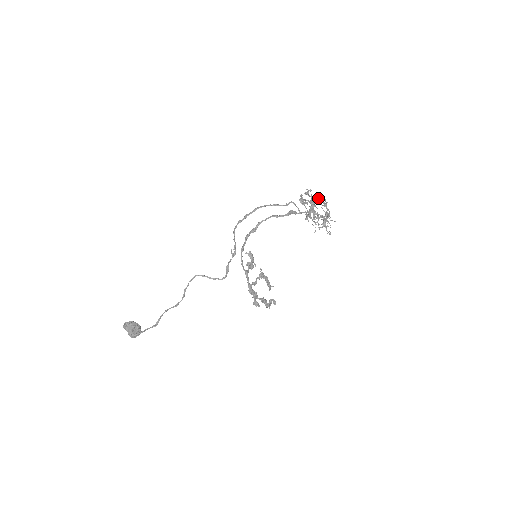
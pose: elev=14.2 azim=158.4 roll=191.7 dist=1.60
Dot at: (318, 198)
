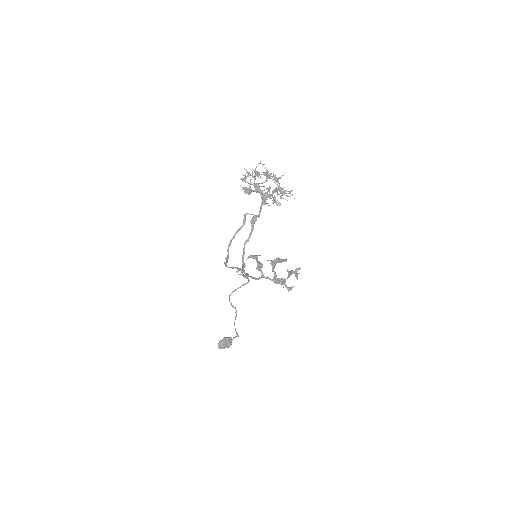
Dot at: occluded
